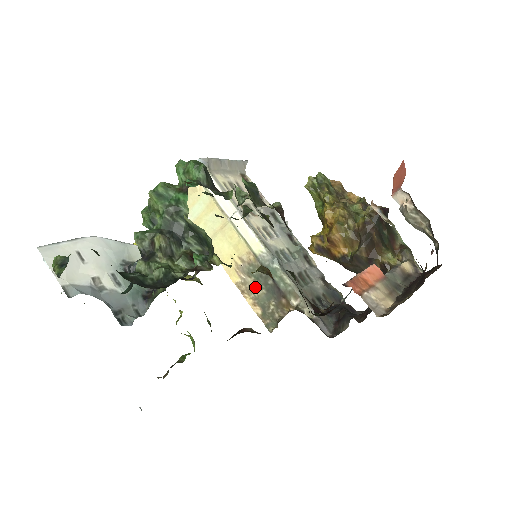
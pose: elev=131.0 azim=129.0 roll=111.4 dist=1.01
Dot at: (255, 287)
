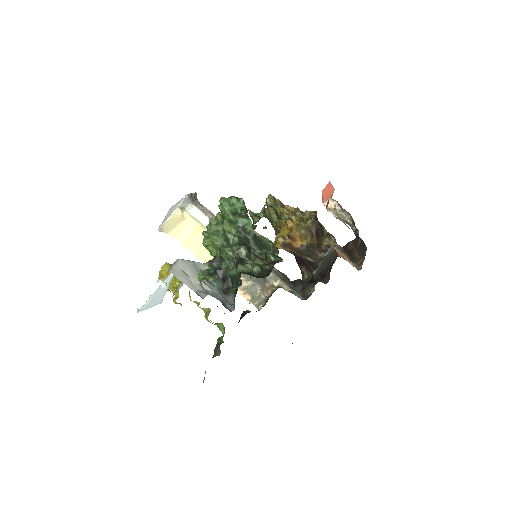
Dot at: (243, 281)
